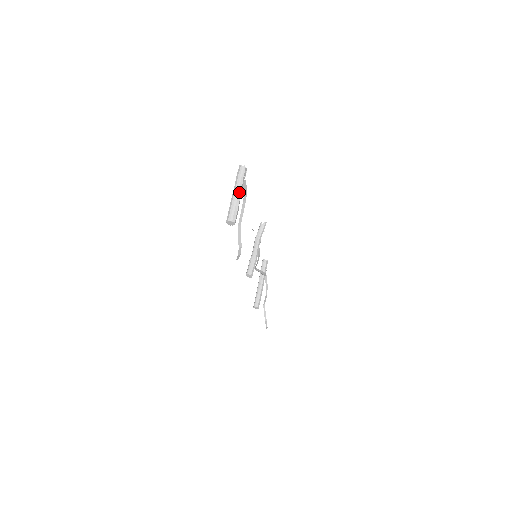
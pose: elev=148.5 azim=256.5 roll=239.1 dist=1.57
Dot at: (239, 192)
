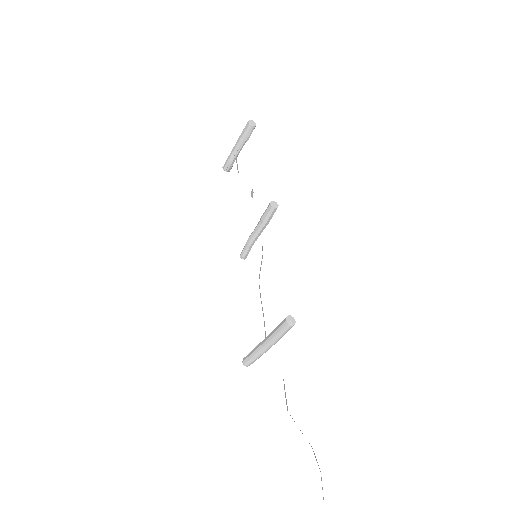
Dot at: occluded
